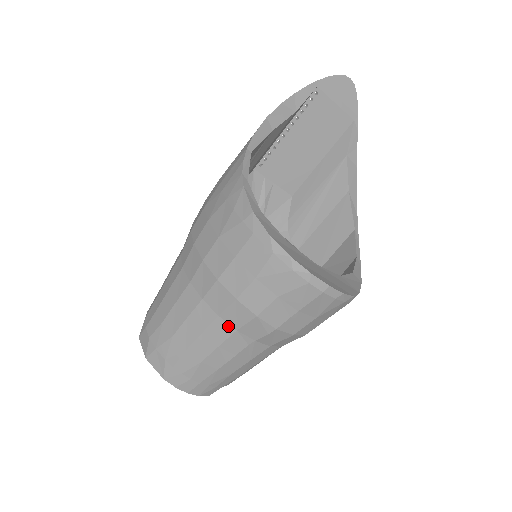
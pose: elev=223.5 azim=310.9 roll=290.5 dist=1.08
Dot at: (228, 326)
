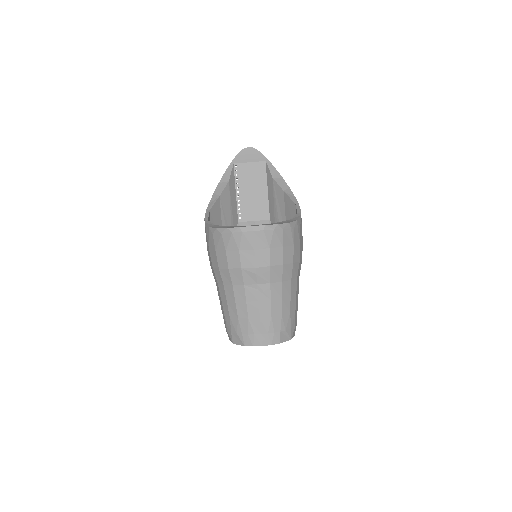
Dot at: (240, 287)
